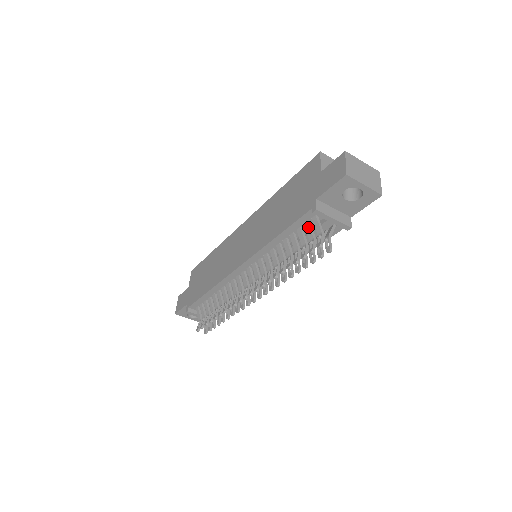
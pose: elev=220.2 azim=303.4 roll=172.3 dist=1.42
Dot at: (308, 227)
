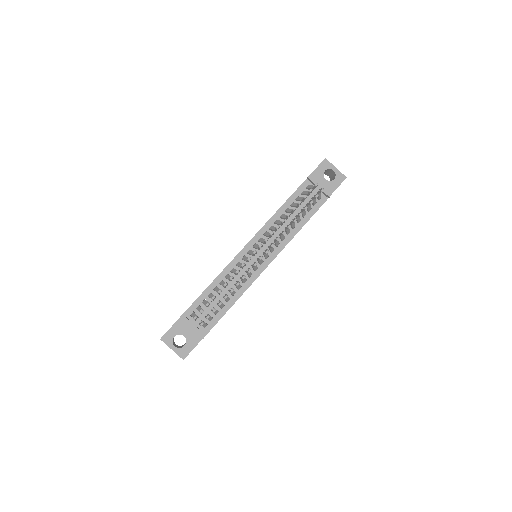
Dot at: (304, 192)
